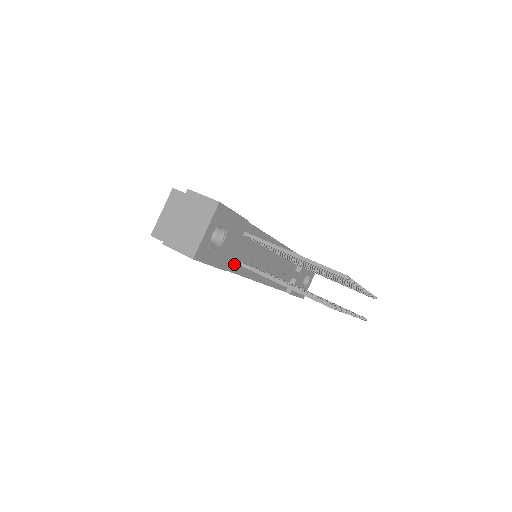
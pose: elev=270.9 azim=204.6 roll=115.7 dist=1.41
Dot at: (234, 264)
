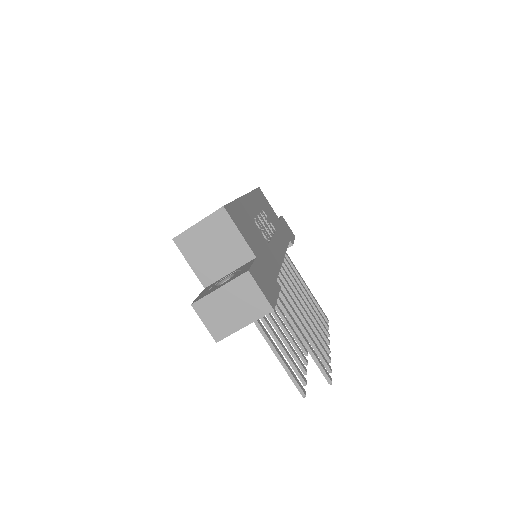
Dot at: occluded
